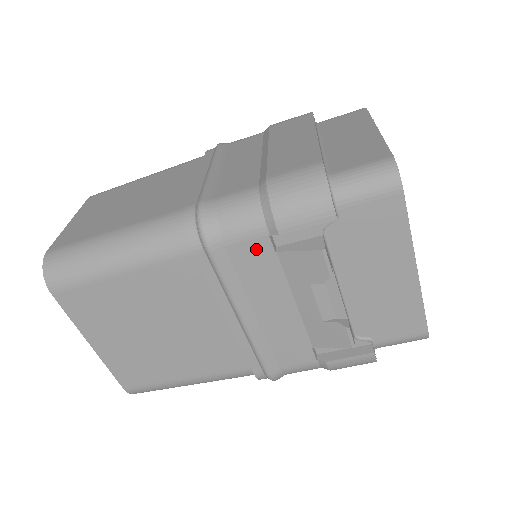
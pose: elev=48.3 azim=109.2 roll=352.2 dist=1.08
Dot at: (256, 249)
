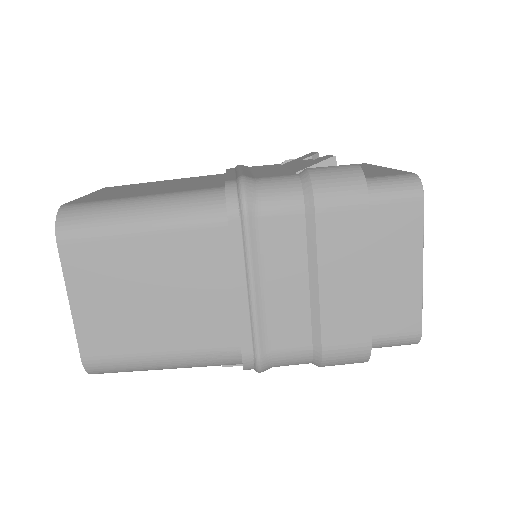
Dot at: occluded
